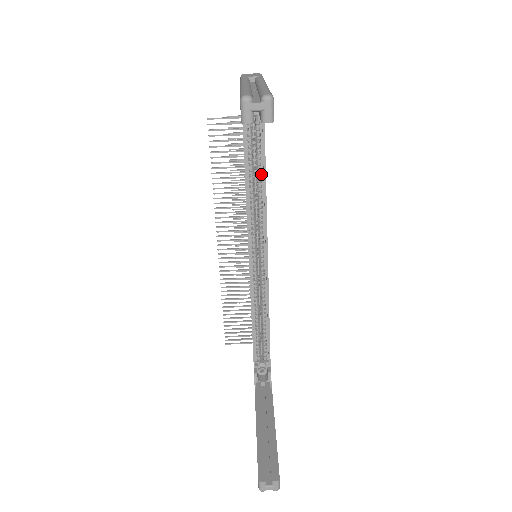
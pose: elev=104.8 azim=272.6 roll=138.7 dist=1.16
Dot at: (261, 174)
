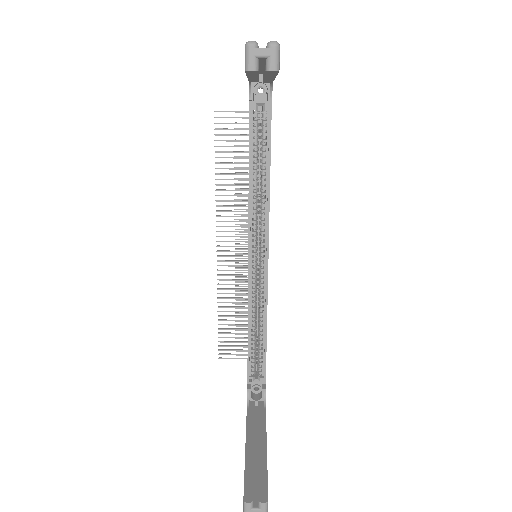
Dot at: (266, 168)
